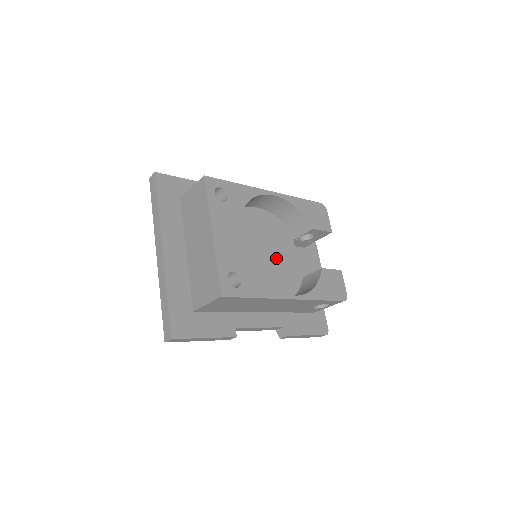
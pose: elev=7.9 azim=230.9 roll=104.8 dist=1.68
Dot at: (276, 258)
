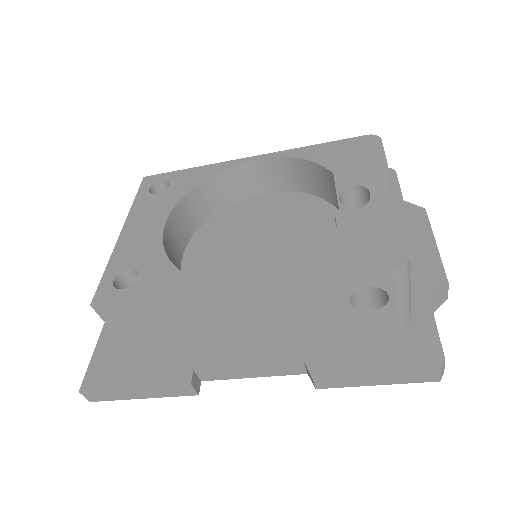
Dot at: (285, 247)
